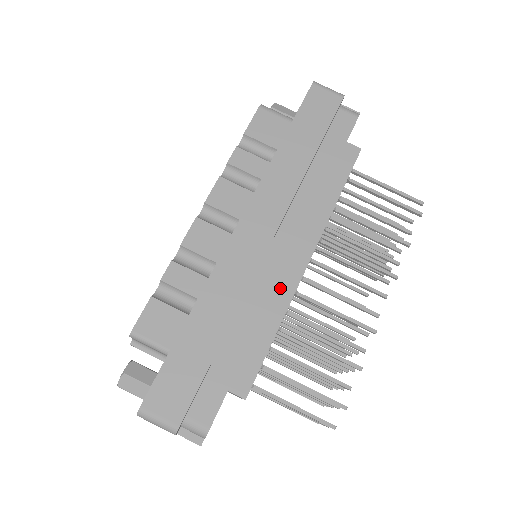
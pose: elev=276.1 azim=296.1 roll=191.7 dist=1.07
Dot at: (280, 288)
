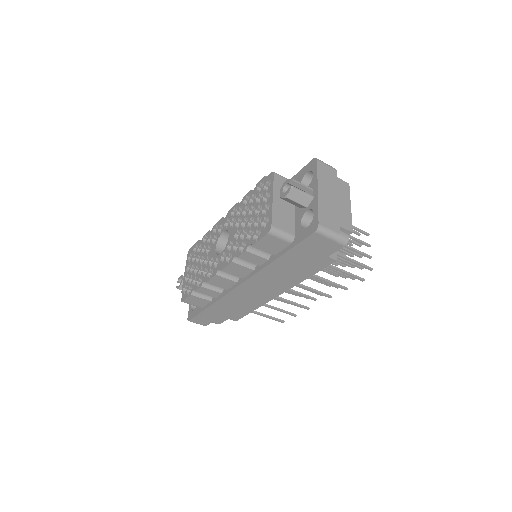
Dot at: (260, 300)
